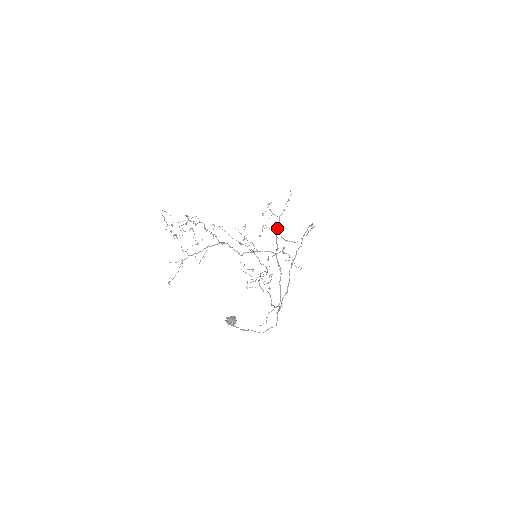
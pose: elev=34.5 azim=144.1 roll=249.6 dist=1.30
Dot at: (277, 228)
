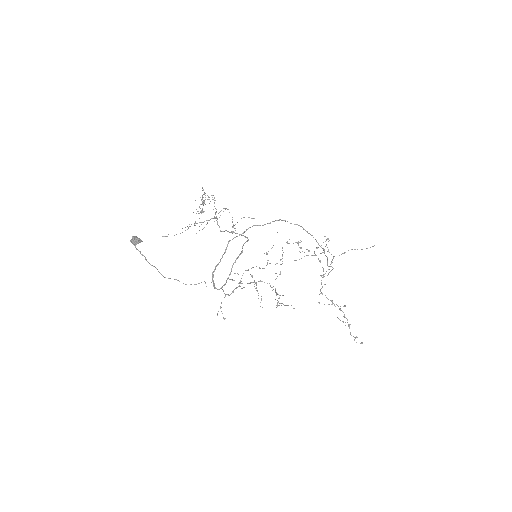
Dot at: (329, 269)
